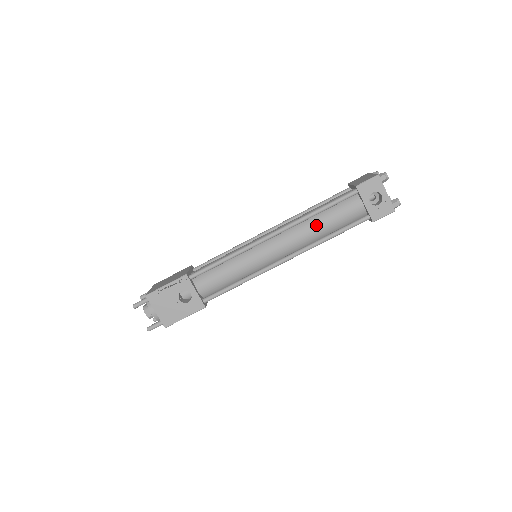
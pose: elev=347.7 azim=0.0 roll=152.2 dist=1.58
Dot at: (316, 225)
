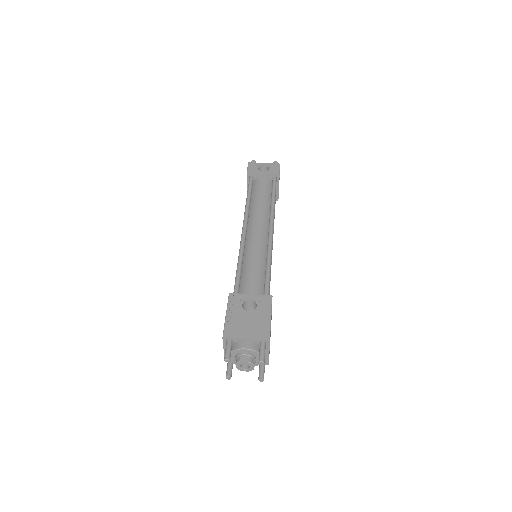
Dot at: (258, 203)
